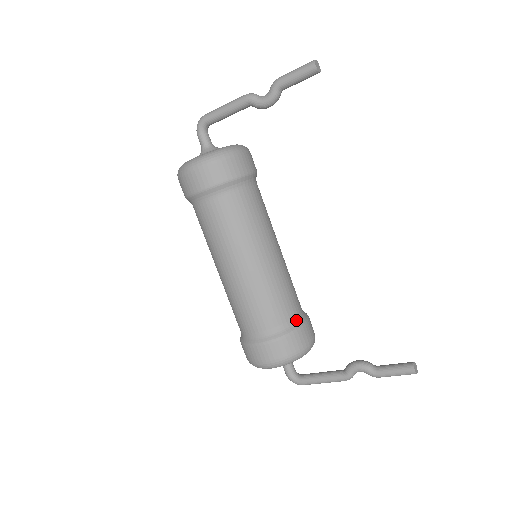
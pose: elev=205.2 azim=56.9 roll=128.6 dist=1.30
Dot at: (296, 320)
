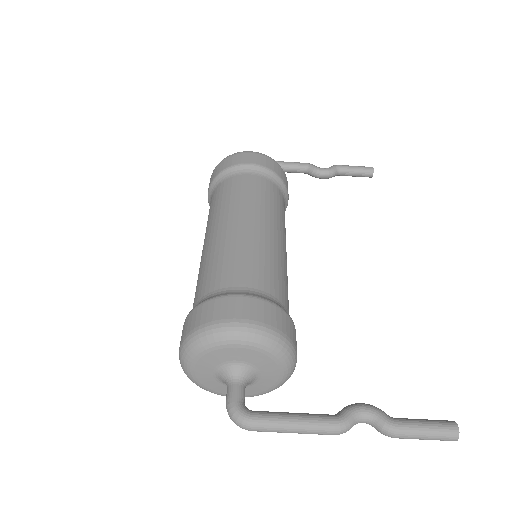
Dot at: occluded
